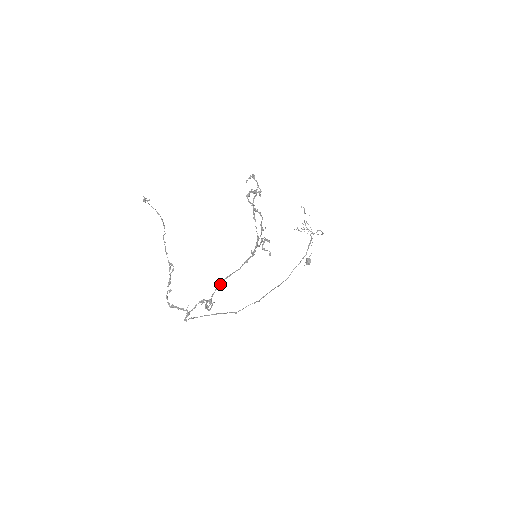
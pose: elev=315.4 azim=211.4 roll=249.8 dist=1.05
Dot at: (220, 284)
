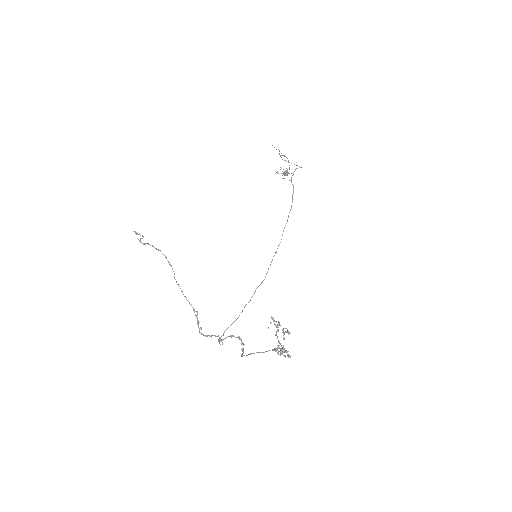
Dot at: occluded
